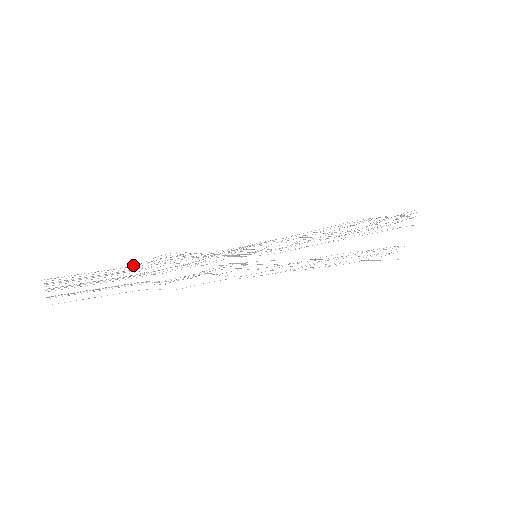
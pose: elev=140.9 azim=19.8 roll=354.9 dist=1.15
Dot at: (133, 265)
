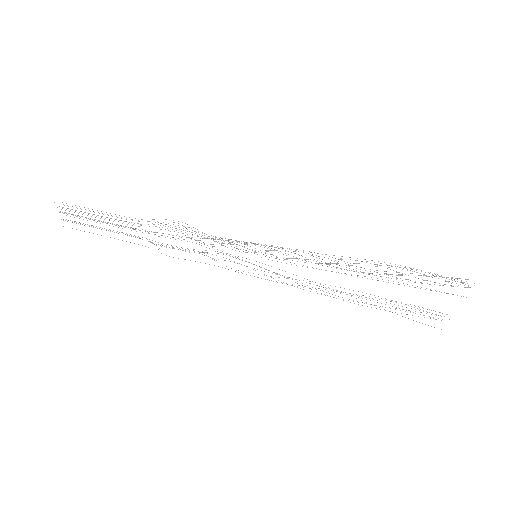
Dot at: occluded
